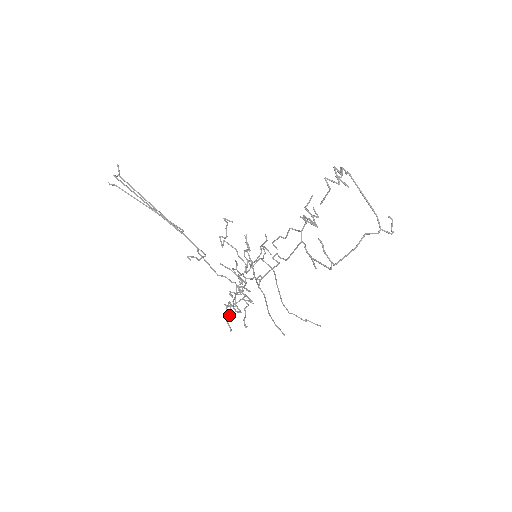
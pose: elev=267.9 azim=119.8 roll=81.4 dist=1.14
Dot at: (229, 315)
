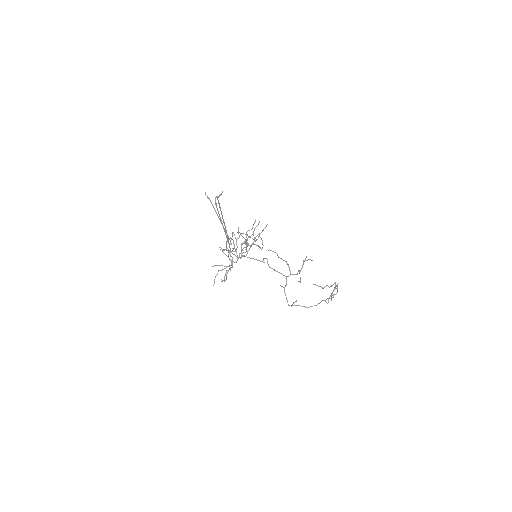
Dot at: occluded
